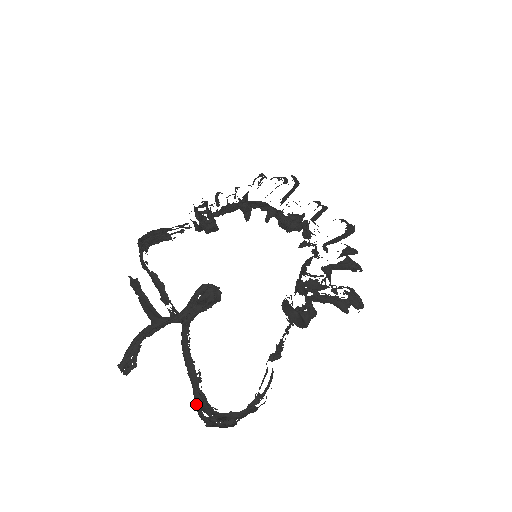
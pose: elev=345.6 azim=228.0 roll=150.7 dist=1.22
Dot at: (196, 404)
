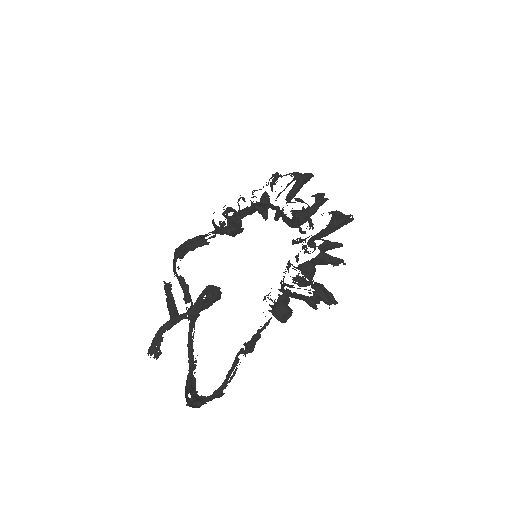
Dot at: (188, 386)
